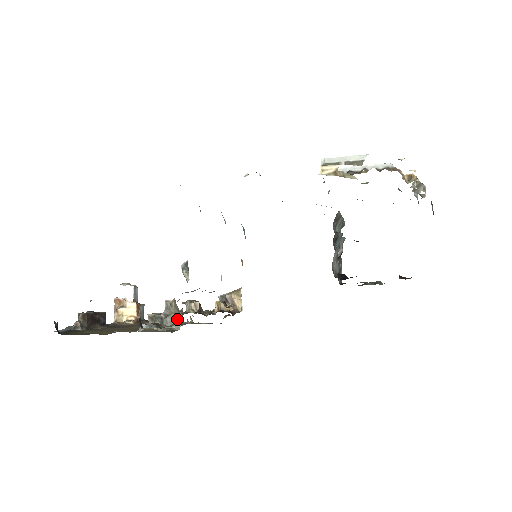
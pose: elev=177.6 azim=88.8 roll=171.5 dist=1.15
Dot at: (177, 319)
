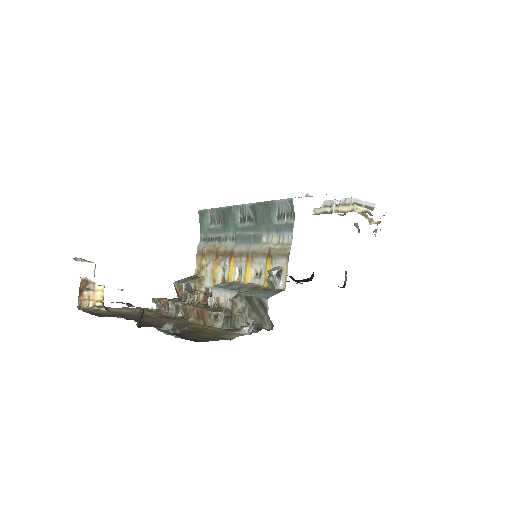
Dot at: (240, 318)
